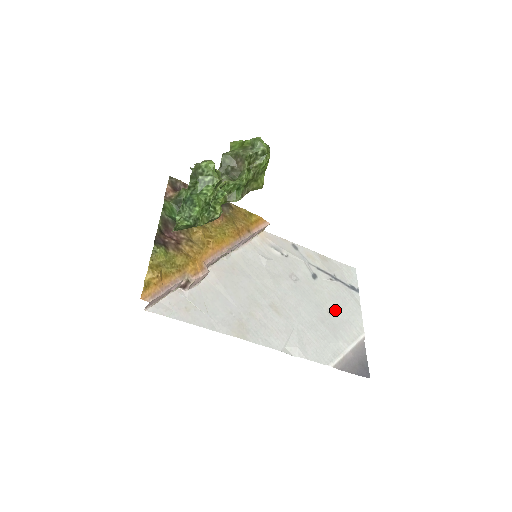
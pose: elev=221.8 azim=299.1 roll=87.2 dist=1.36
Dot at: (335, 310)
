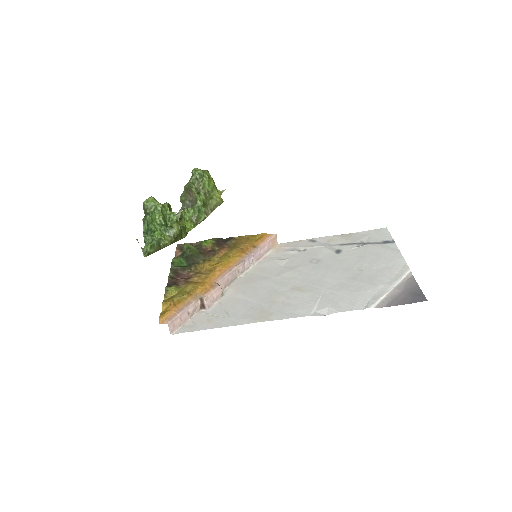
Dot at: (368, 265)
